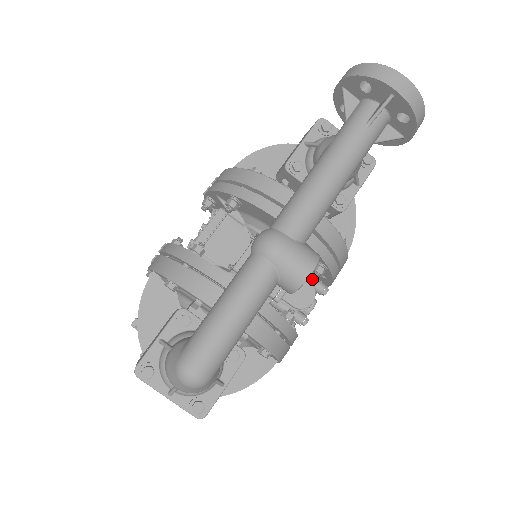
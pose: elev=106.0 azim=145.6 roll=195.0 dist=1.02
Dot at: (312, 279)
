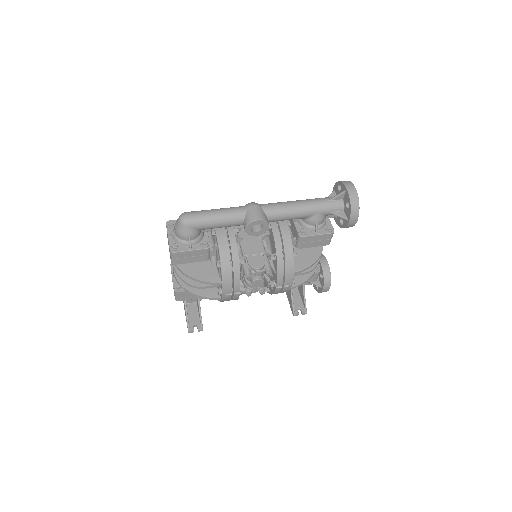
Dot at: (267, 262)
